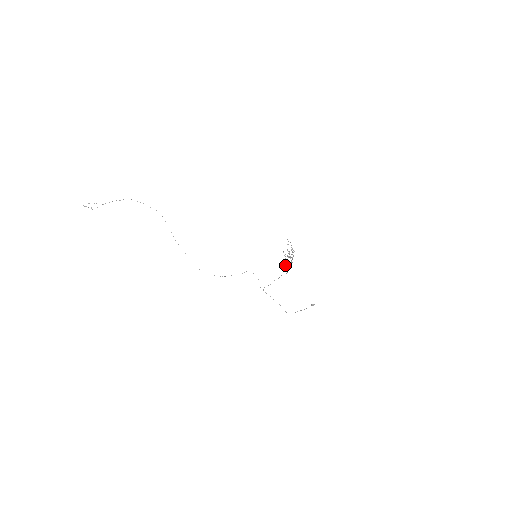
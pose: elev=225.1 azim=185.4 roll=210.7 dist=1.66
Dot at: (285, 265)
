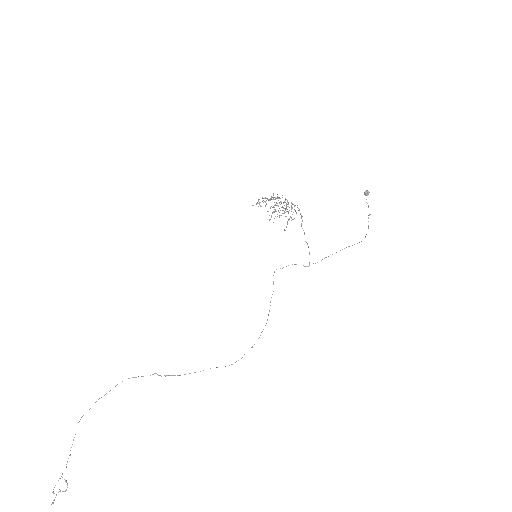
Dot at: (288, 219)
